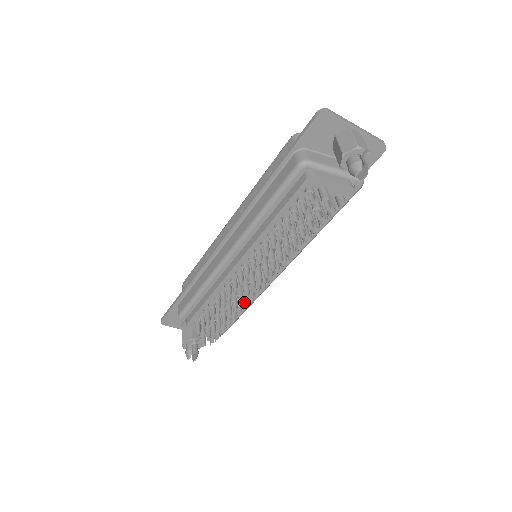
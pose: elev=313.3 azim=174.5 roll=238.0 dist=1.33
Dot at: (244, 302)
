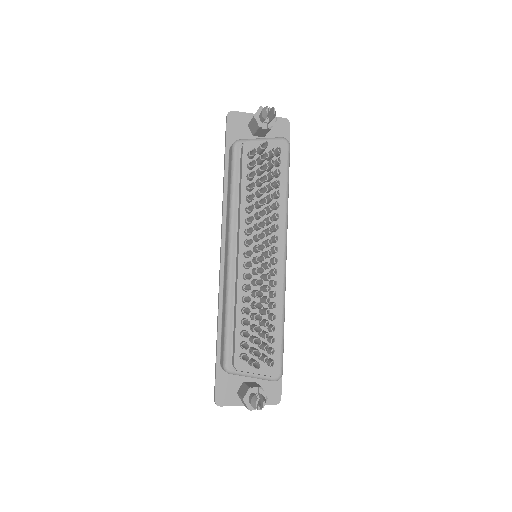
Dot at: (265, 286)
